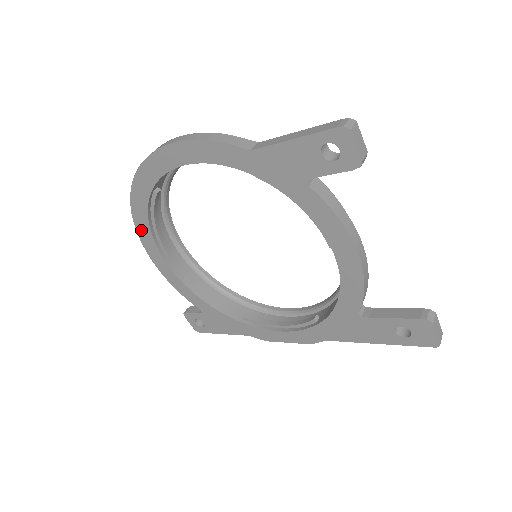
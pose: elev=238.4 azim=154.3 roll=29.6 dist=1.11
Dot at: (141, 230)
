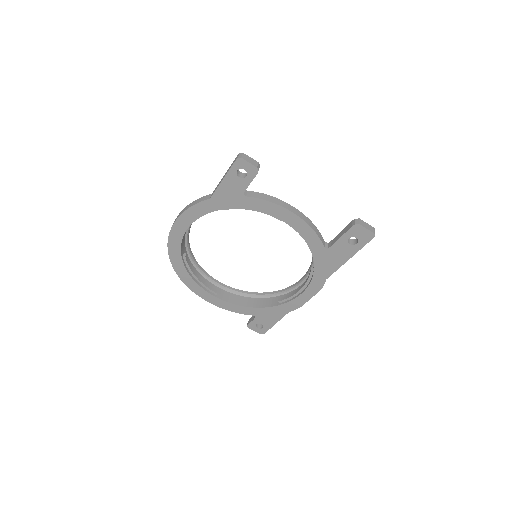
Dot at: (190, 285)
